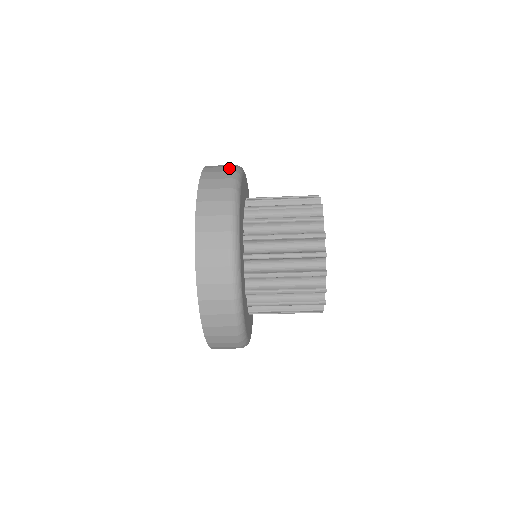
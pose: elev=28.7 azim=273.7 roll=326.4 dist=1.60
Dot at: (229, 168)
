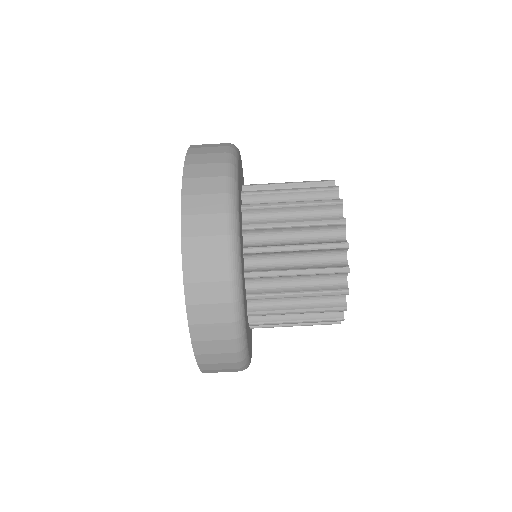
Dot at: (222, 144)
